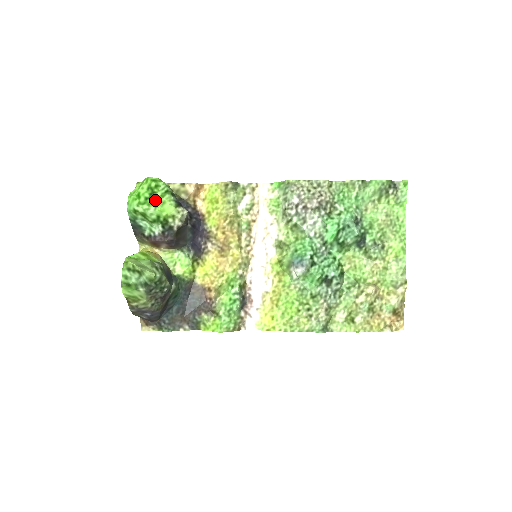
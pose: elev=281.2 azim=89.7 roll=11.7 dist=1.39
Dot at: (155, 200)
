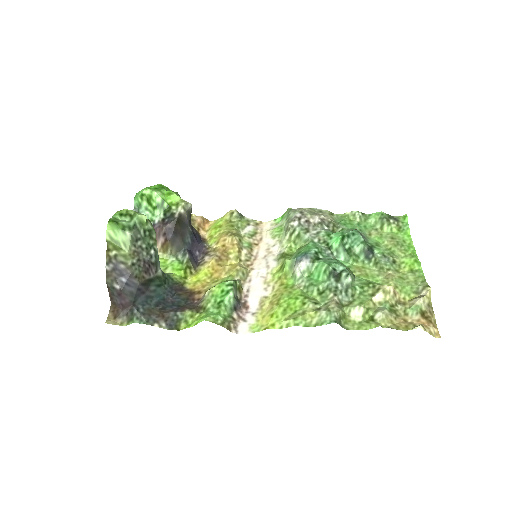
Dot at: (163, 191)
